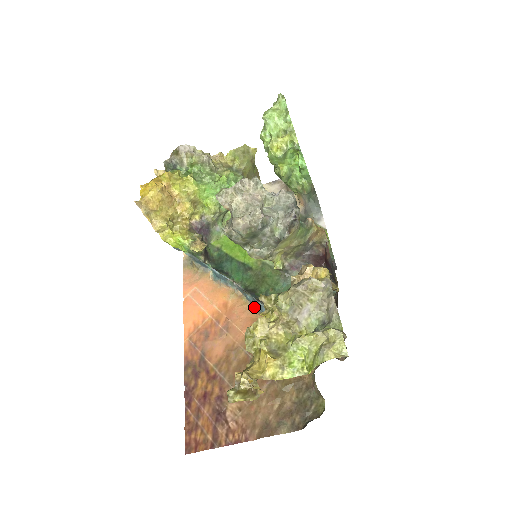
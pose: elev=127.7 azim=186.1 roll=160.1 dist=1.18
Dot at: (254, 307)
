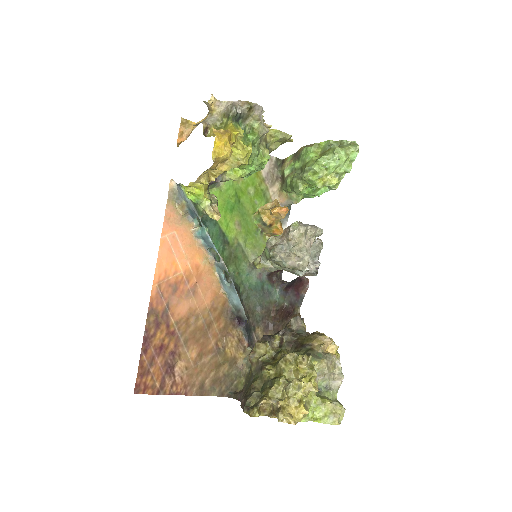
Dot at: (221, 283)
